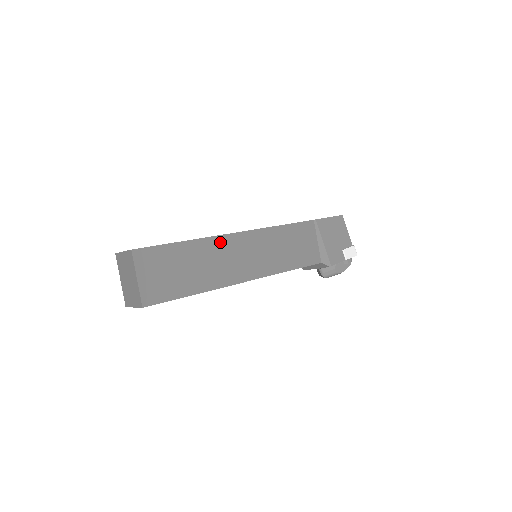
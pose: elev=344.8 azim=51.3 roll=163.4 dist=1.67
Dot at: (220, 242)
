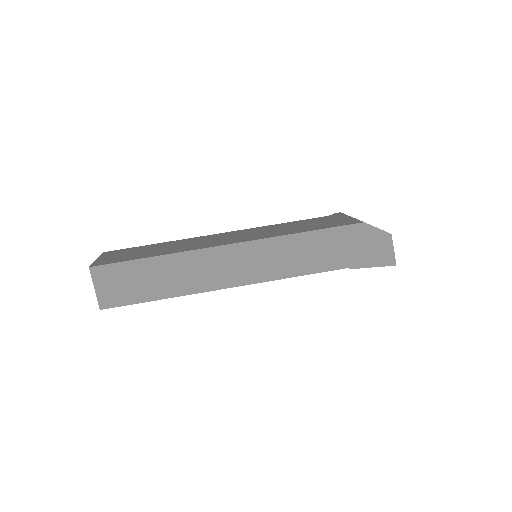
Dot at: occluded
